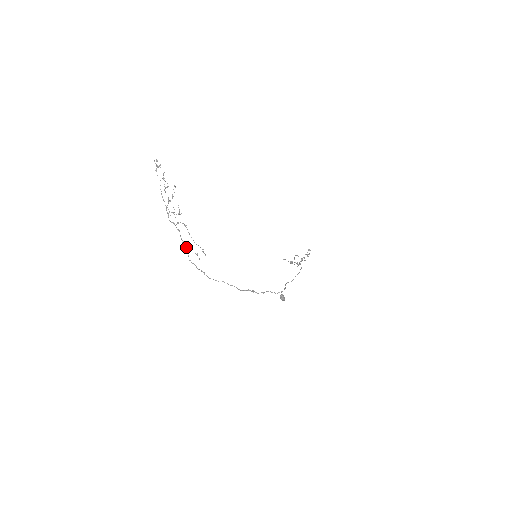
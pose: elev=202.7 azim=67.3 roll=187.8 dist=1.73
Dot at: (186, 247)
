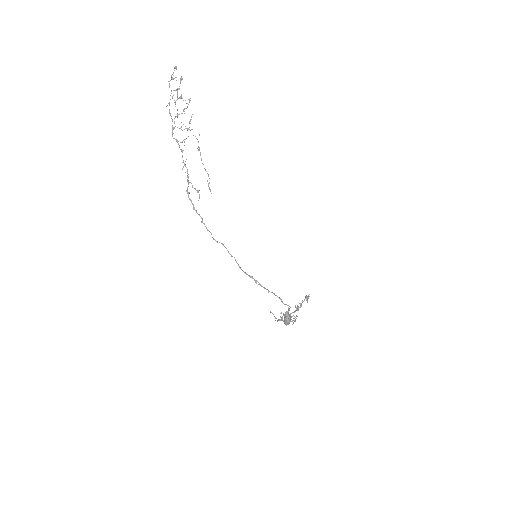
Dot at: occluded
